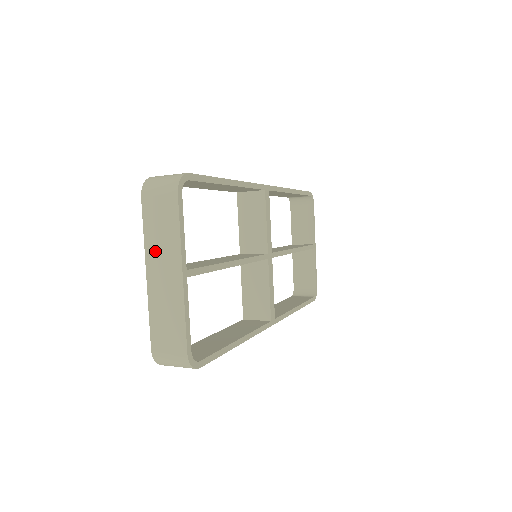
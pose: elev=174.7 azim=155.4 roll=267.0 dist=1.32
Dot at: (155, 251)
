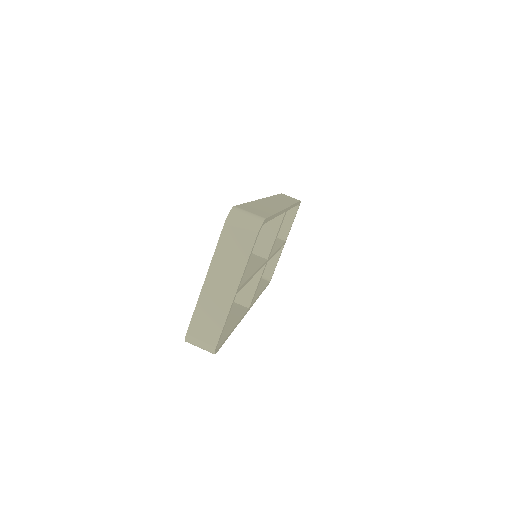
Dot at: (220, 267)
